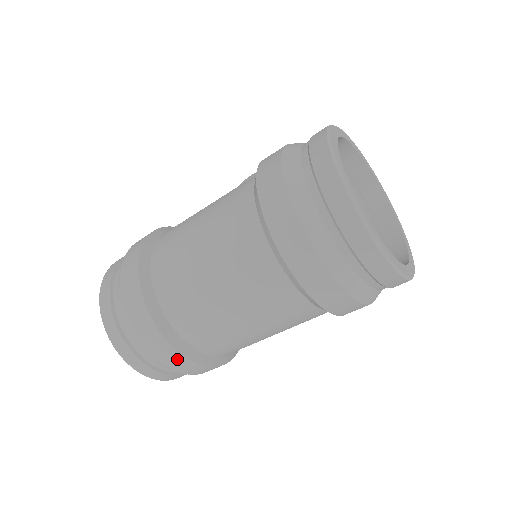
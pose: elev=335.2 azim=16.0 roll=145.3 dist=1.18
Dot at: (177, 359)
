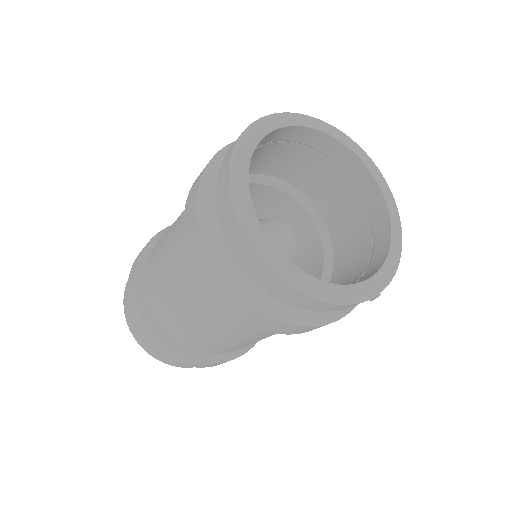
Dot at: (163, 349)
